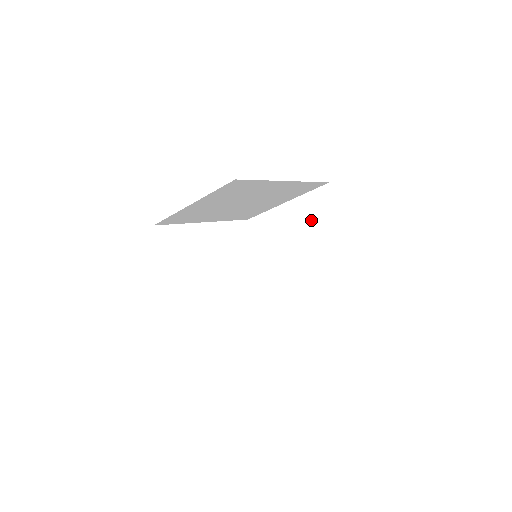
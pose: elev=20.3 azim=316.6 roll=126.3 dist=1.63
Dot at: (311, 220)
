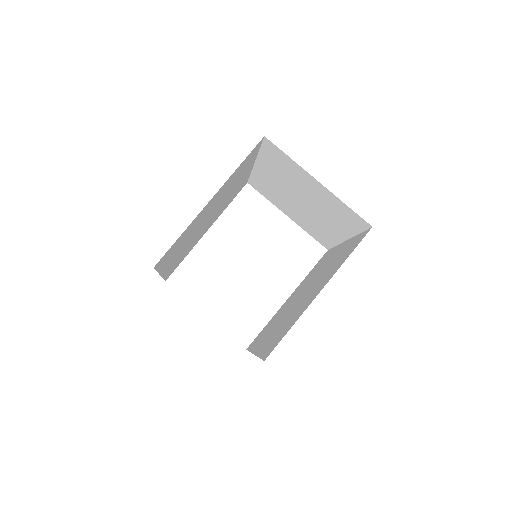
Dot at: (284, 174)
